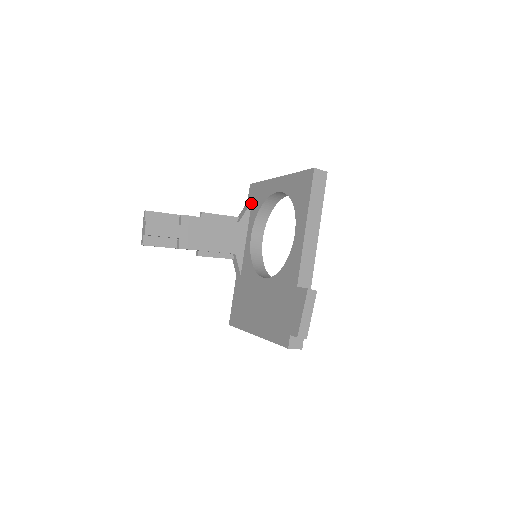
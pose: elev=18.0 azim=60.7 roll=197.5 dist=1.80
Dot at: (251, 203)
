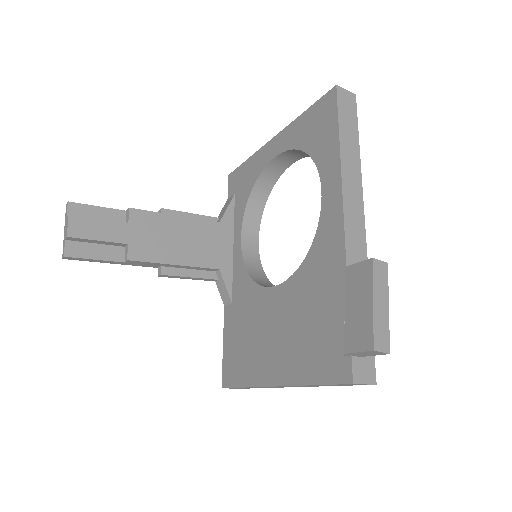
Dot at: (234, 196)
